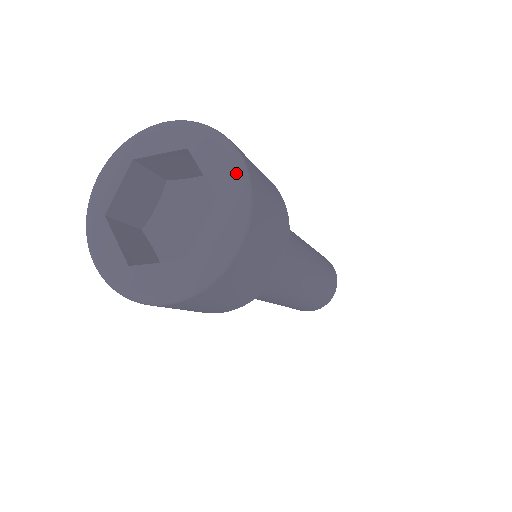
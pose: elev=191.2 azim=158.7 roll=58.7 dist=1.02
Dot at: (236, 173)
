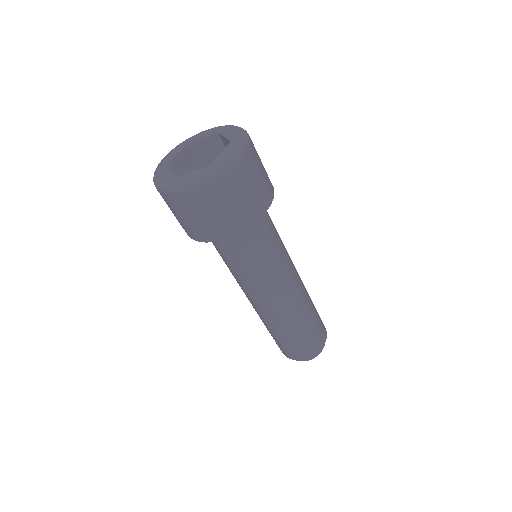
Dot at: (242, 132)
